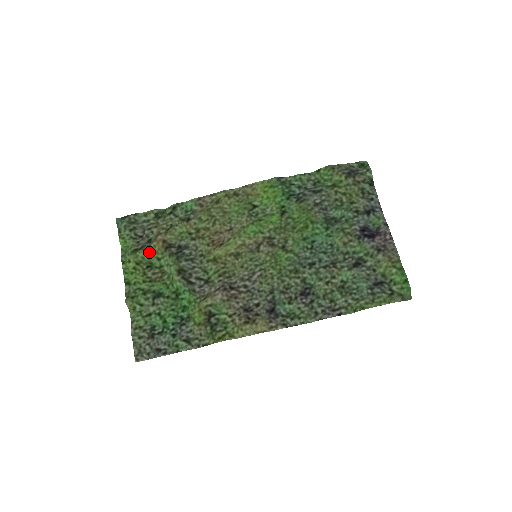
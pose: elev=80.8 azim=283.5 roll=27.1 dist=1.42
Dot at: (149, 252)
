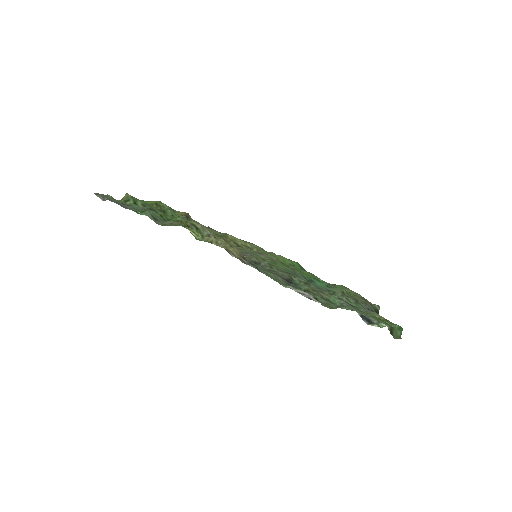
Dot at: (171, 210)
